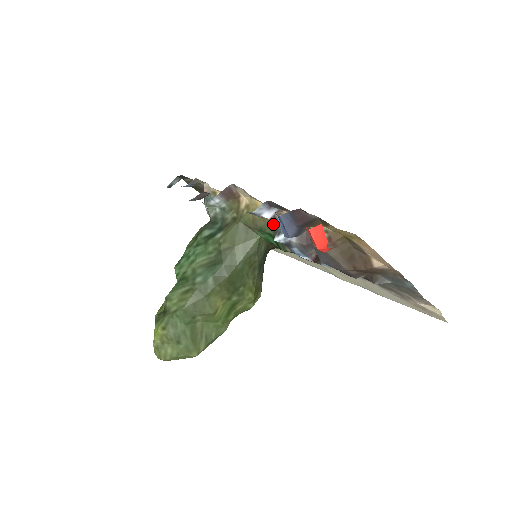
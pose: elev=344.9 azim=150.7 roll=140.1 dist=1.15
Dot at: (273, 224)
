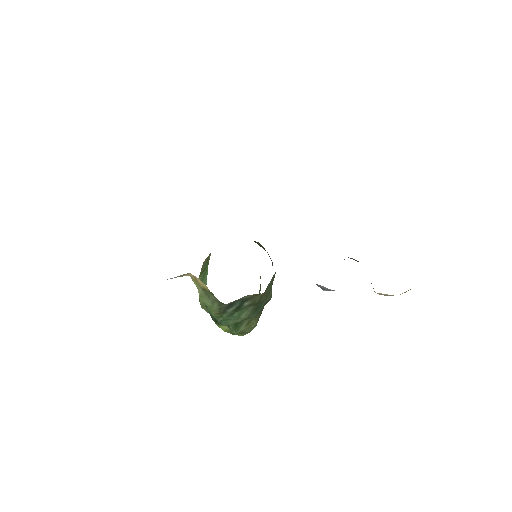
Dot at: occluded
